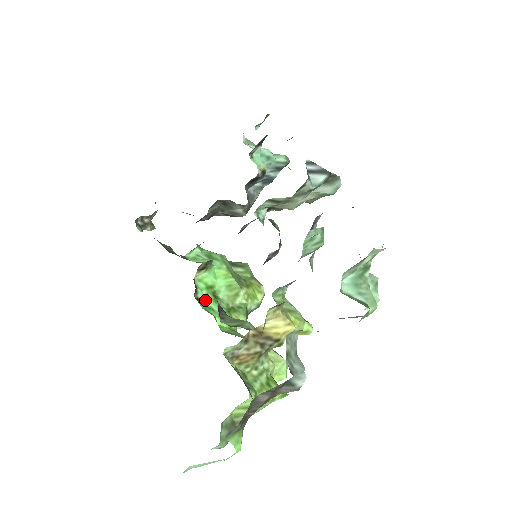
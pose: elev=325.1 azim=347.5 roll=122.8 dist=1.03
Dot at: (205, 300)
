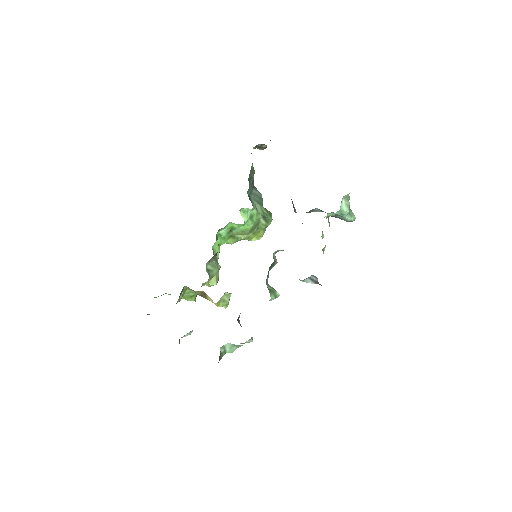
Dot at: (223, 231)
